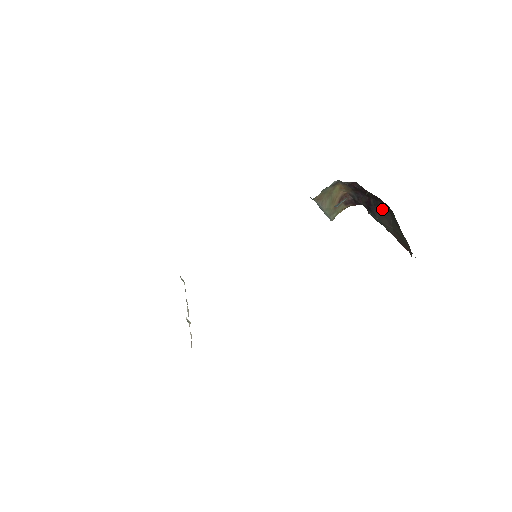
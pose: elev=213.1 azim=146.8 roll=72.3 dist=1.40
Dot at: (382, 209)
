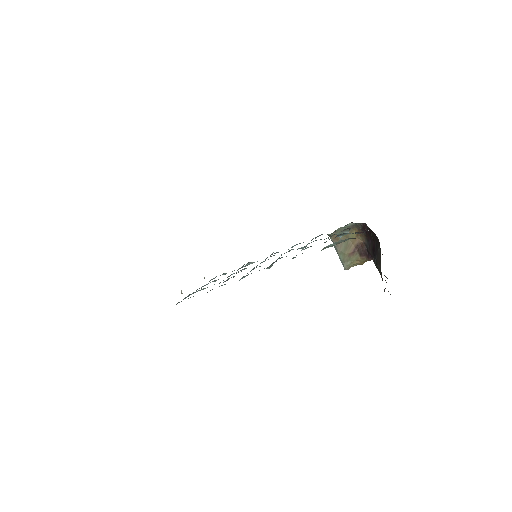
Dot at: (379, 249)
